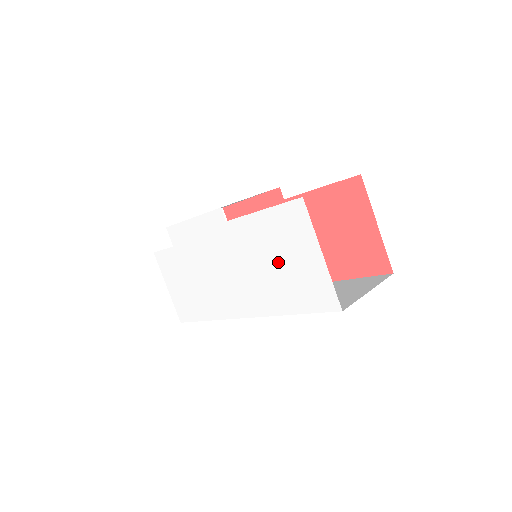
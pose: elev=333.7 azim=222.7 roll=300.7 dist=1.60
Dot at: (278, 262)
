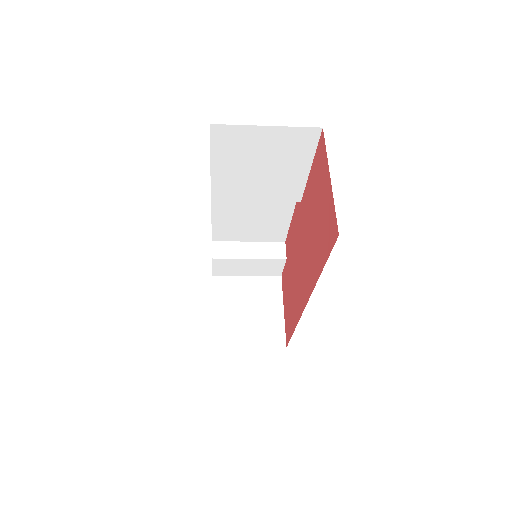
Dot at: occluded
